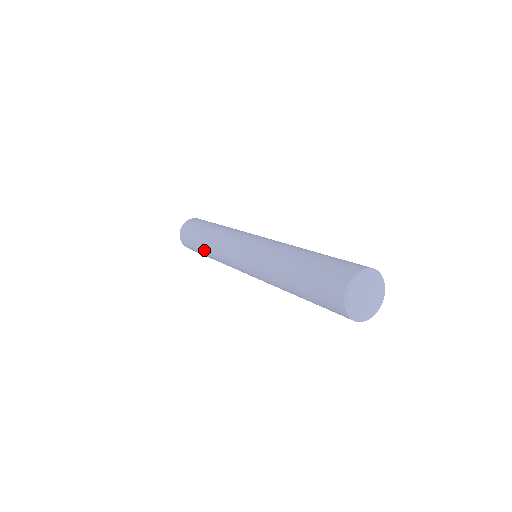
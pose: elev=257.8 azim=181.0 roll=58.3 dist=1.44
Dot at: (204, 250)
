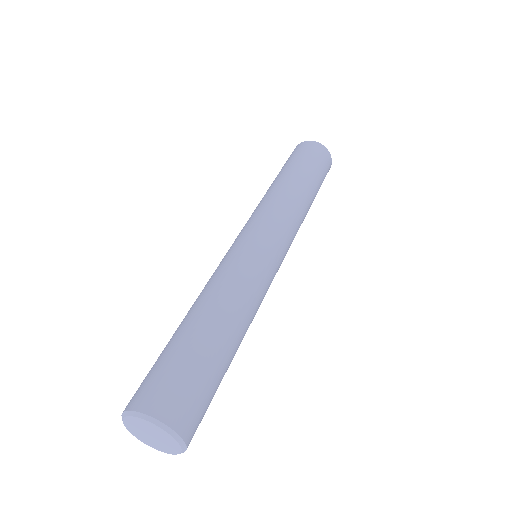
Dot at: occluded
